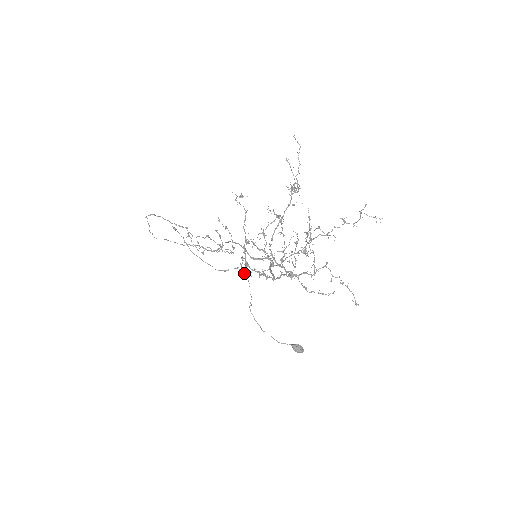
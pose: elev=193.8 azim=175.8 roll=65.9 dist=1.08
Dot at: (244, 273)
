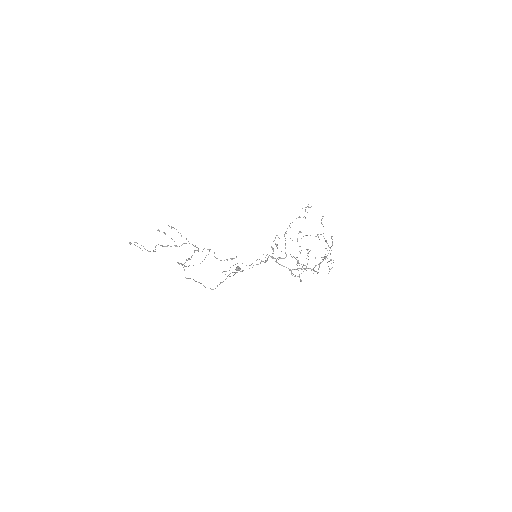
Dot at: (227, 260)
